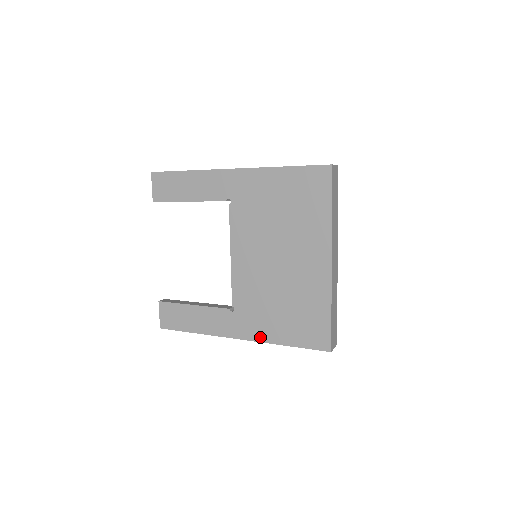
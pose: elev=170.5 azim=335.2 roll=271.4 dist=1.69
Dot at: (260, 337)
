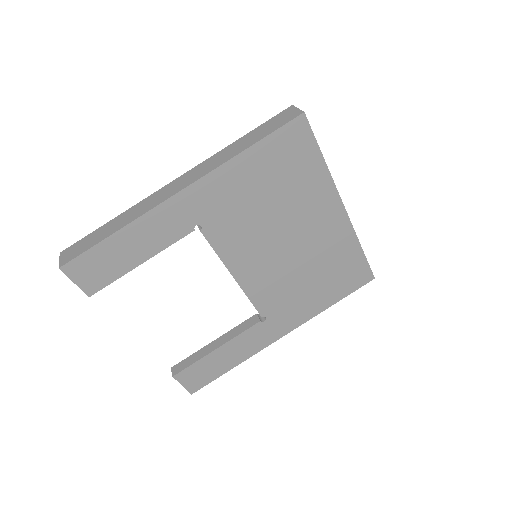
Dot at: (304, 318)
